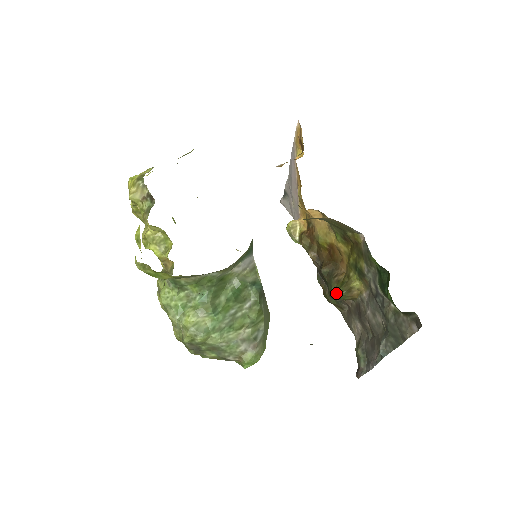
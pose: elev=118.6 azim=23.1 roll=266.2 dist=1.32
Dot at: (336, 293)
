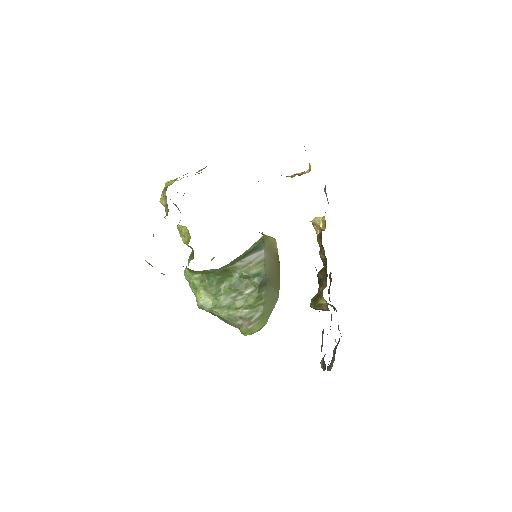
Dot at: (310, 303)
